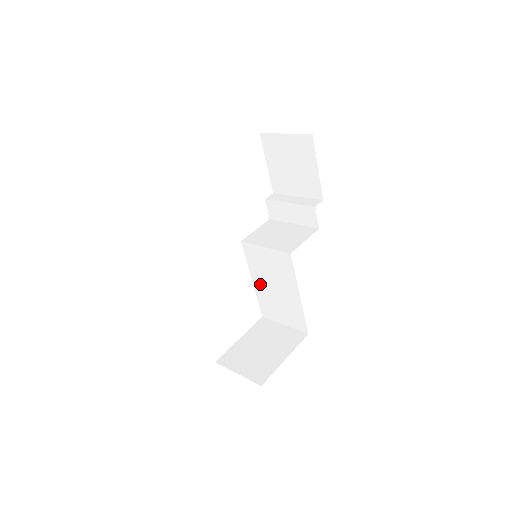
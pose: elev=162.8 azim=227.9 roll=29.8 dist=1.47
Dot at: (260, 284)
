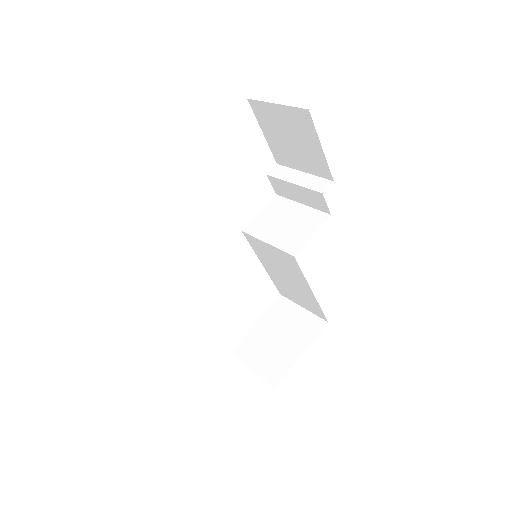
Dot at: (271, 270)
